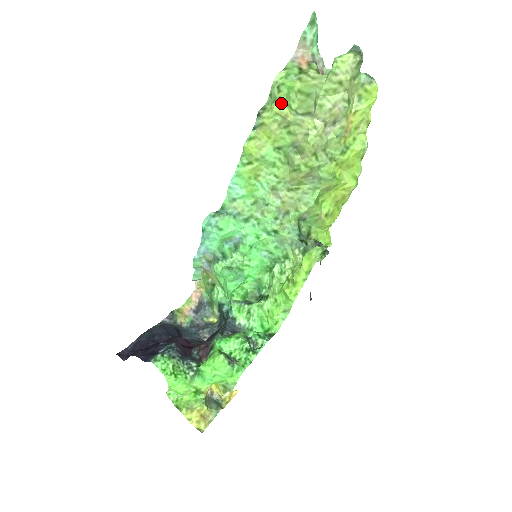
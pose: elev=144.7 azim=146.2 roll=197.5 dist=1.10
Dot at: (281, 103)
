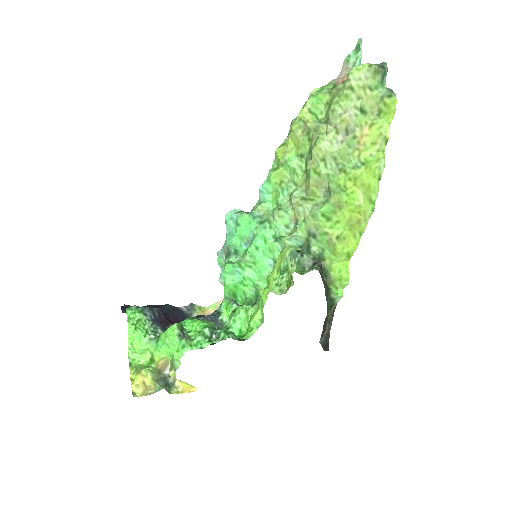
Dot at: (306, 110)
